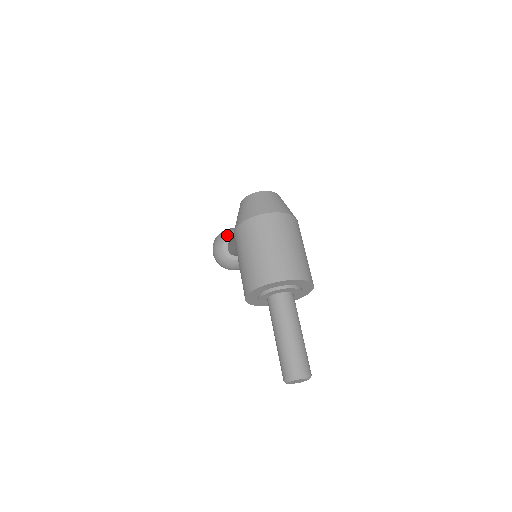
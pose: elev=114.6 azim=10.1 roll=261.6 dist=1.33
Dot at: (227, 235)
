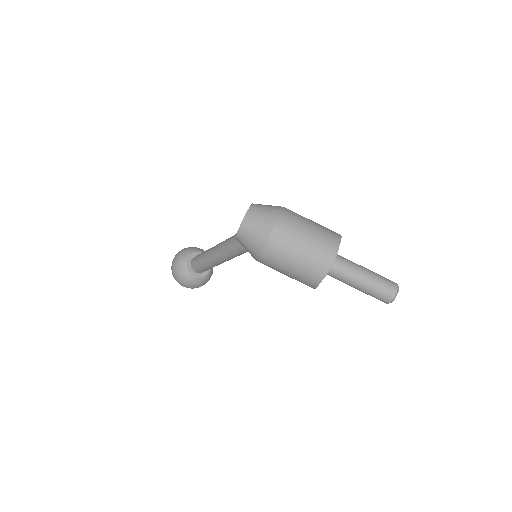
Dot at: (184, 264)
